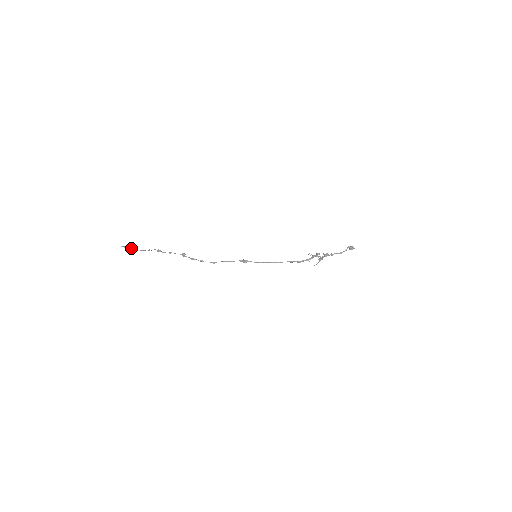
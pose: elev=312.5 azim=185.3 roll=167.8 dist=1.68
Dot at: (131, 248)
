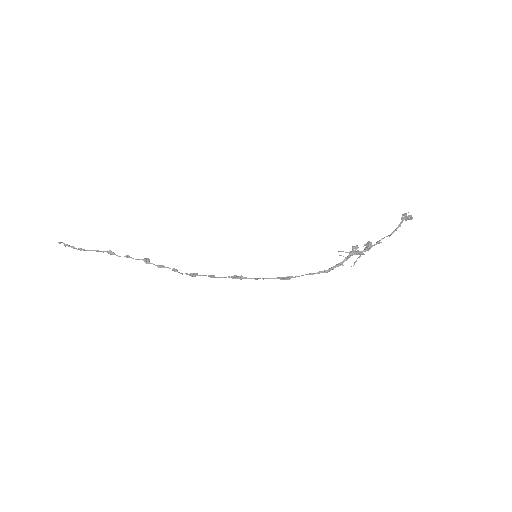
Dot at: (72, 246)
